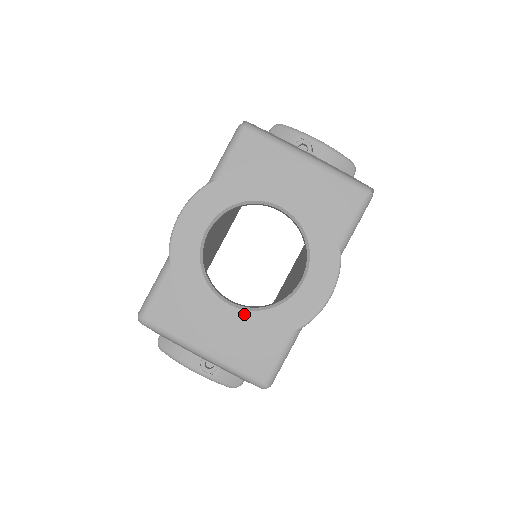
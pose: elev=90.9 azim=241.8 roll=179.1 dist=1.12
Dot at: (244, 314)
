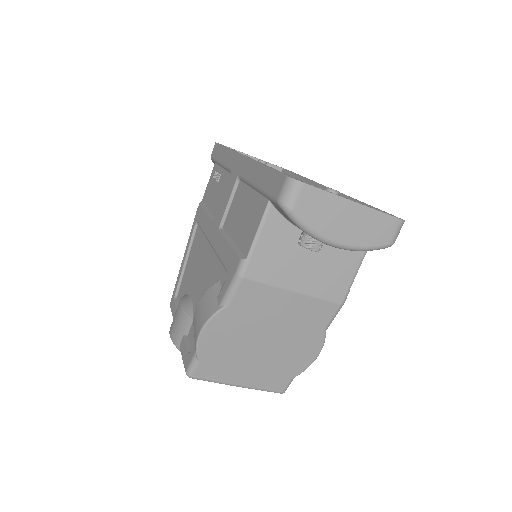
Dot at: occluded
